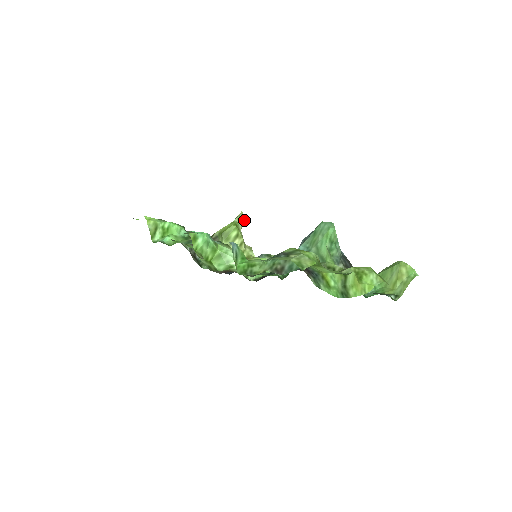
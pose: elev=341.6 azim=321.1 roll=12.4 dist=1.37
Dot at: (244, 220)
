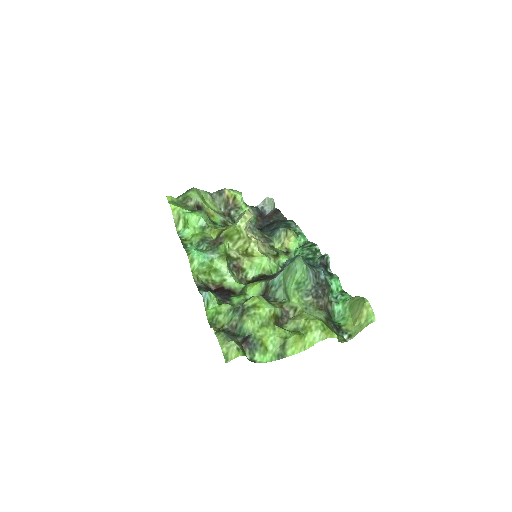
Dot at: (249, 218)
